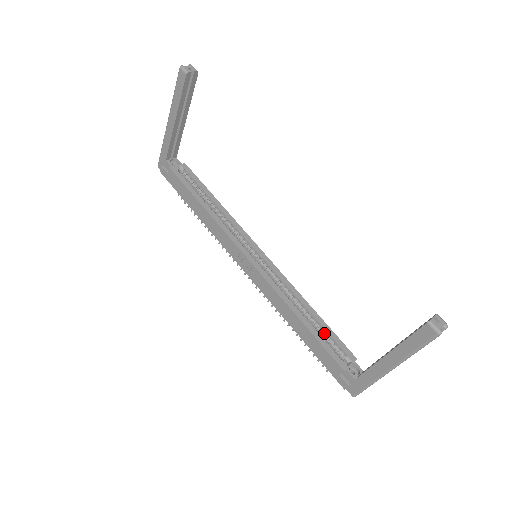
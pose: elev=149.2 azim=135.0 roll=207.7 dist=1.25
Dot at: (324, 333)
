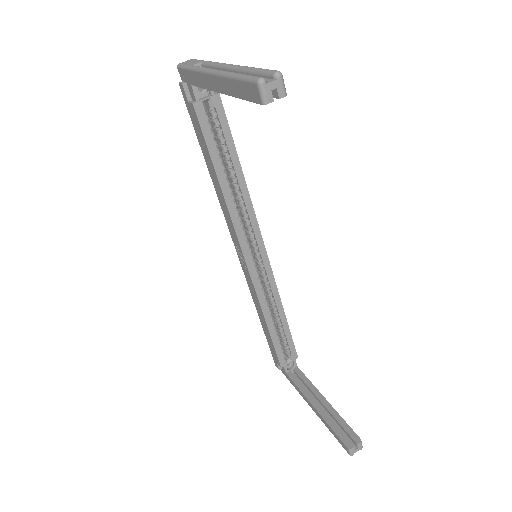
Dot at: (283, 335)
